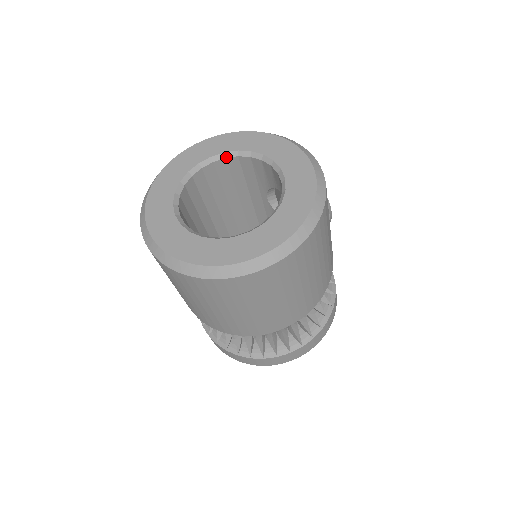
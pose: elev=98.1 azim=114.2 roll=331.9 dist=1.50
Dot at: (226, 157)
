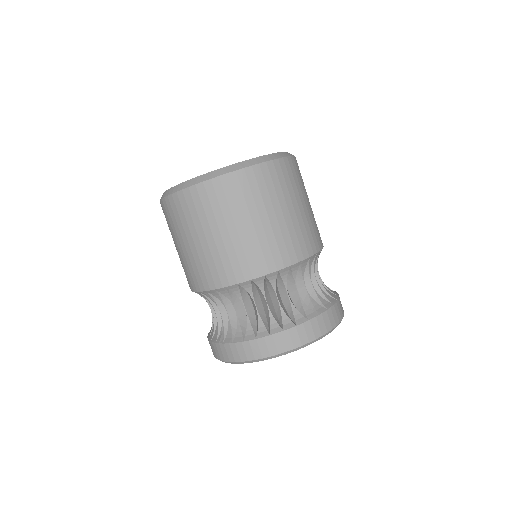
Dot at: occluded
